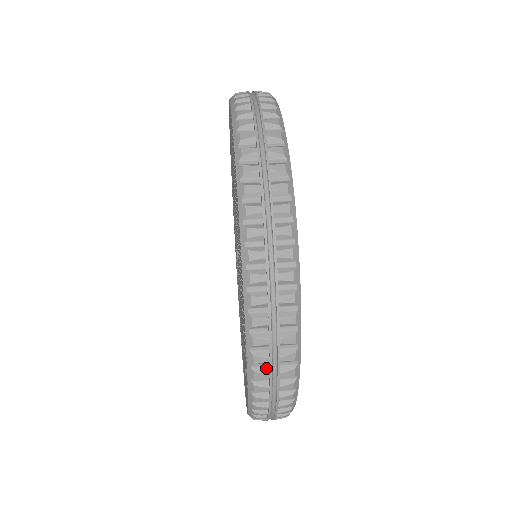
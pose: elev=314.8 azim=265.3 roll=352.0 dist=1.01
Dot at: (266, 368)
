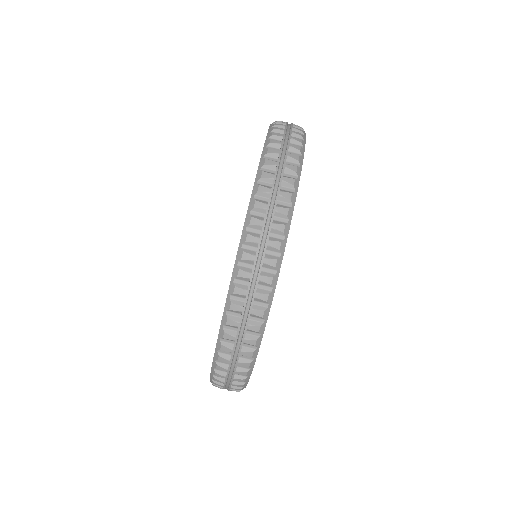
Dot at: (225, 373)
